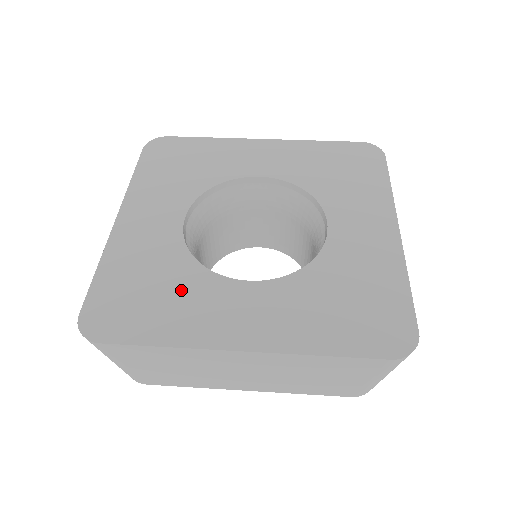
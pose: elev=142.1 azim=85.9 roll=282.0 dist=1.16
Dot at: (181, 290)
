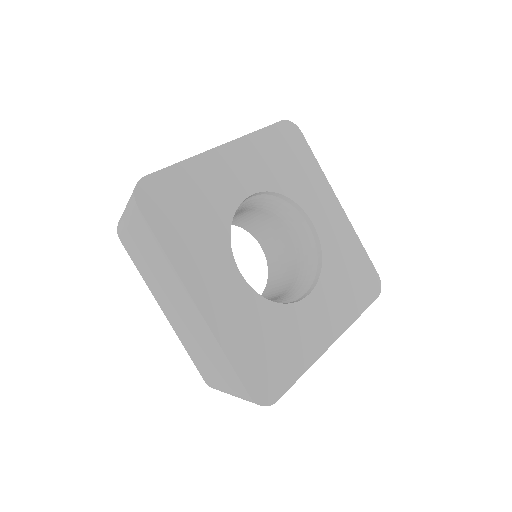
Dot at: (284, 331)
